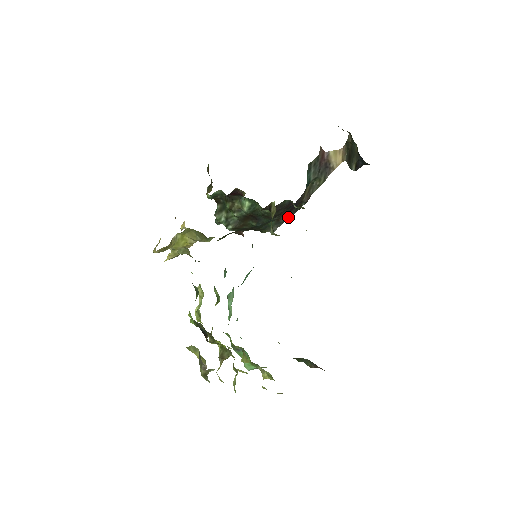
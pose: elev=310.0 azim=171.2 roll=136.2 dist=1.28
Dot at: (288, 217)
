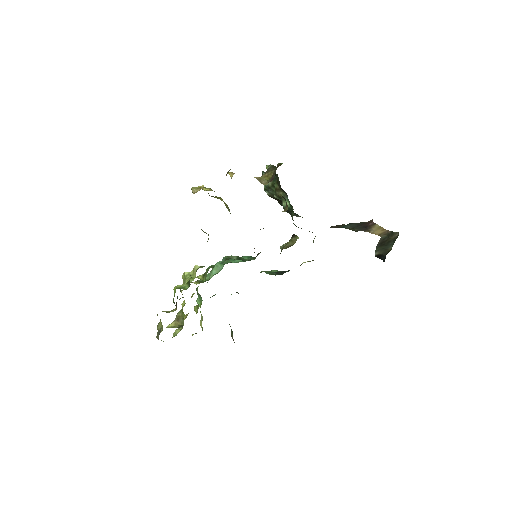
Dot at: occluded
